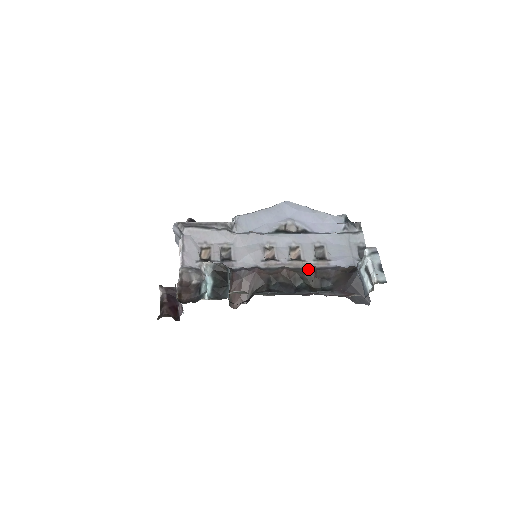
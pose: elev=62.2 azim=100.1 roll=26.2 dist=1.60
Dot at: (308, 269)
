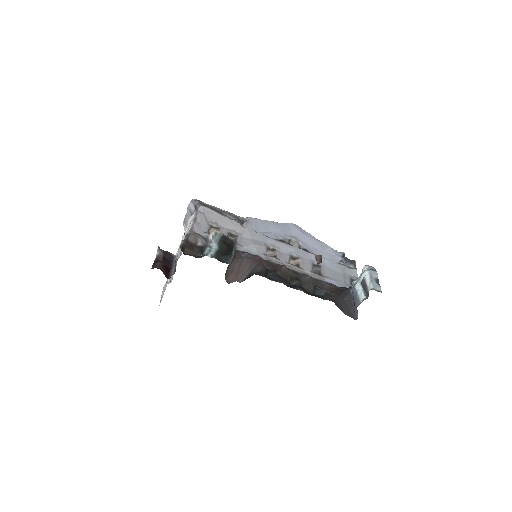
Dot at: (315, 256)
